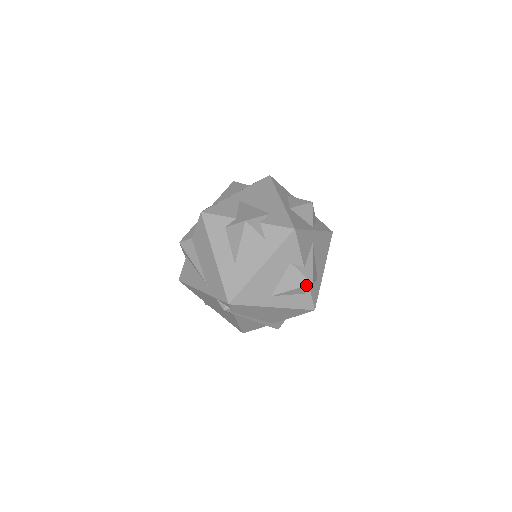
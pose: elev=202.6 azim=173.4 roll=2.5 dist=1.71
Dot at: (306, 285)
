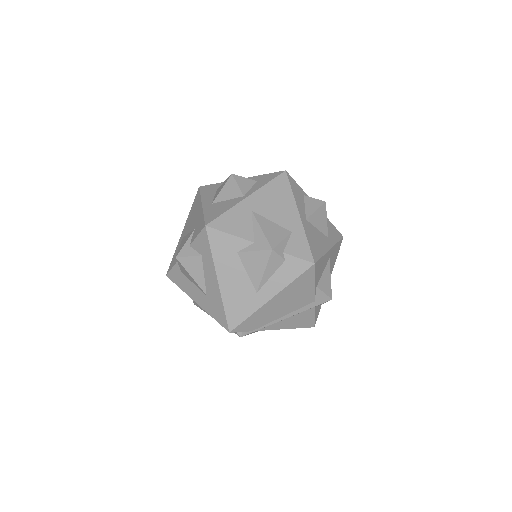
Dot at: (269, 256)
